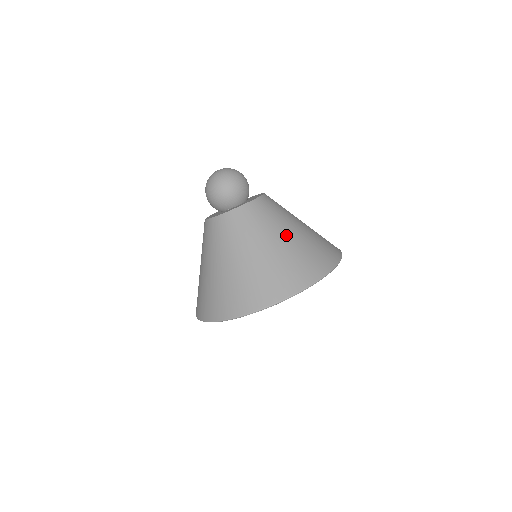
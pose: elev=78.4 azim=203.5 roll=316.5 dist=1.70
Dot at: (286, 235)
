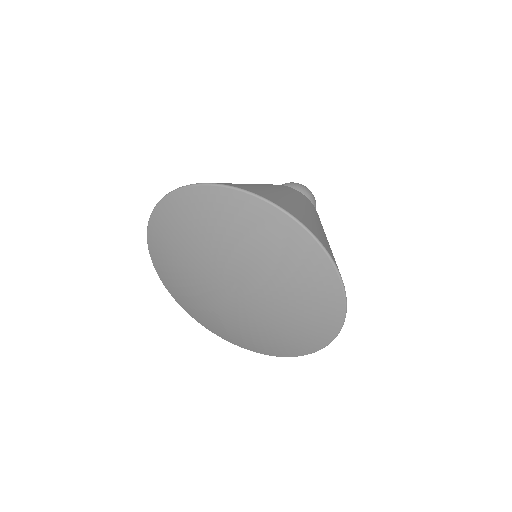
Dot at: occluded
